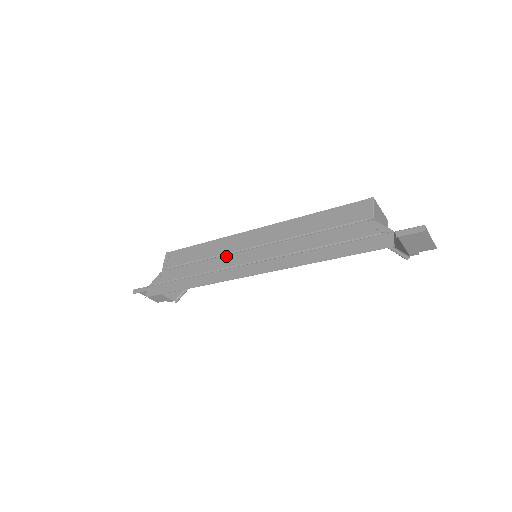
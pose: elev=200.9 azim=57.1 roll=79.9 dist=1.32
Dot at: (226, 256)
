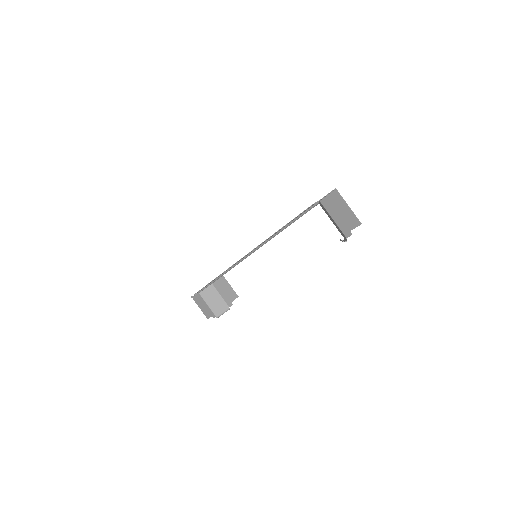
Dot at: occluded
